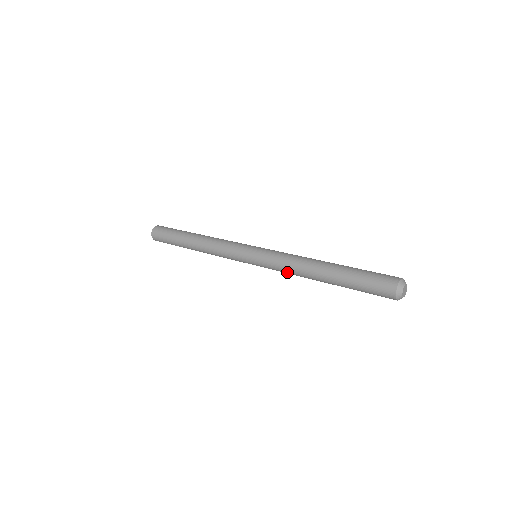
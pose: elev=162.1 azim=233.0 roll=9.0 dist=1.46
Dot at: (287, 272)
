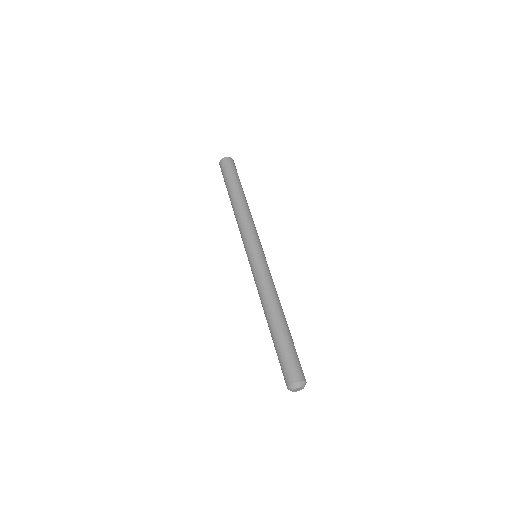
Dot at: occluded
